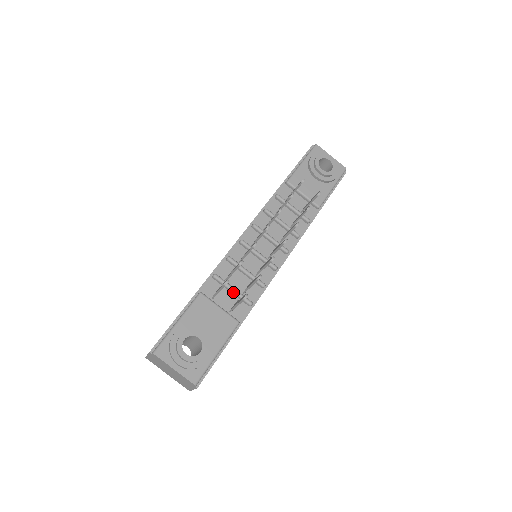
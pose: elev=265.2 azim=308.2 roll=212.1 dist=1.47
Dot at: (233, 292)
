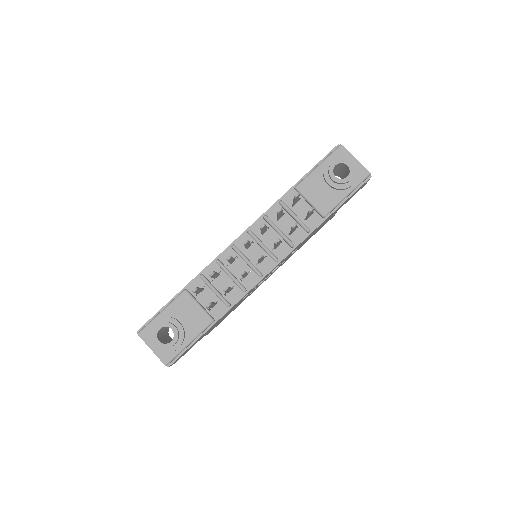
Dot at: (214, 293)
